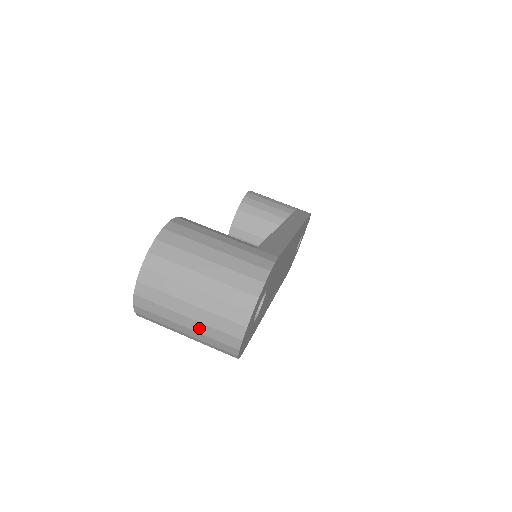
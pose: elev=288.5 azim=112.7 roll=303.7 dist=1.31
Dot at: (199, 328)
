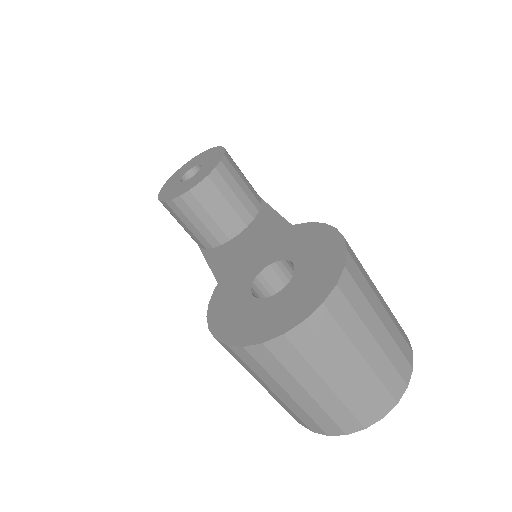
Dot at: (327, 401)
